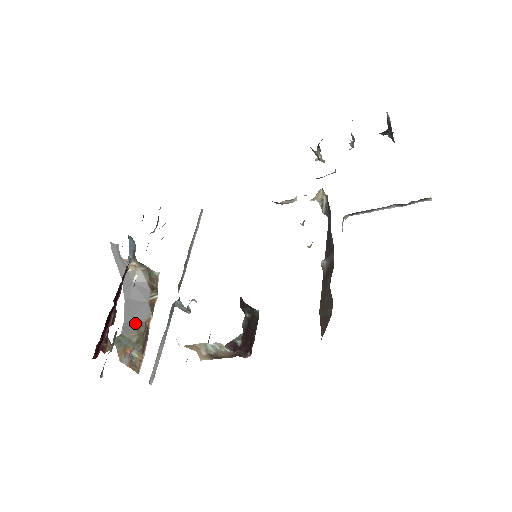
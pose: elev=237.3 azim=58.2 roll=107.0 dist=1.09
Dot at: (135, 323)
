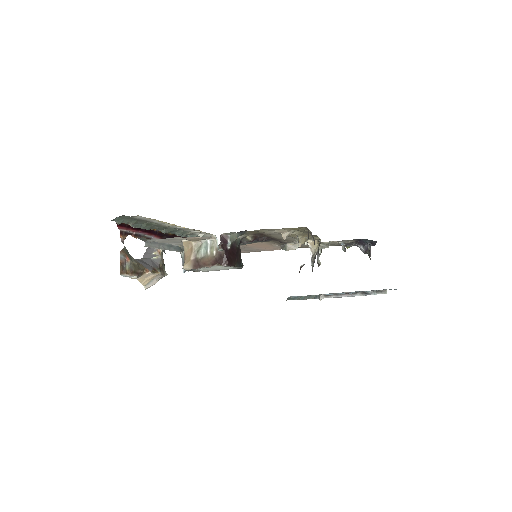
Dot at: (139, 262)
